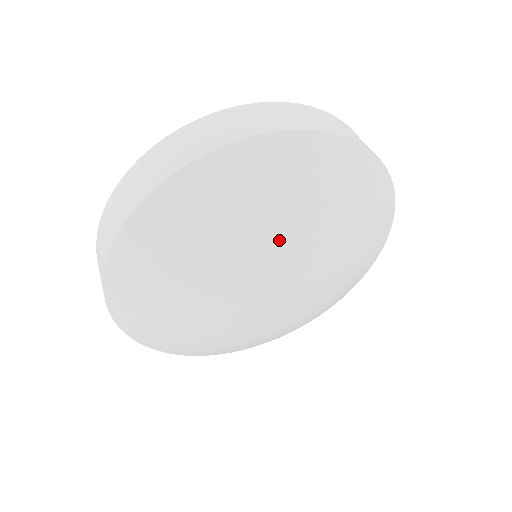
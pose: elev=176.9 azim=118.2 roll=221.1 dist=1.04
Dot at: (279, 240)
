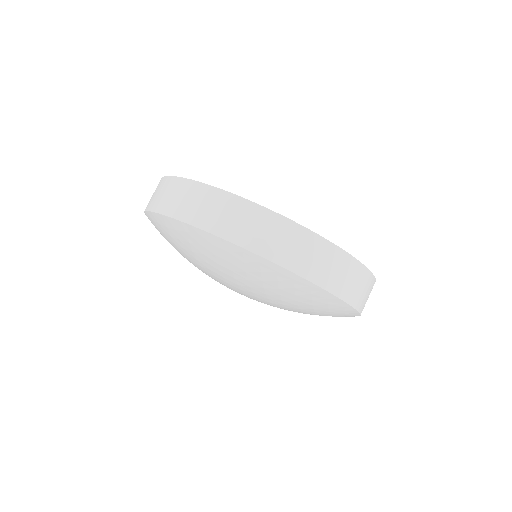
Dot at: (212, 272)
